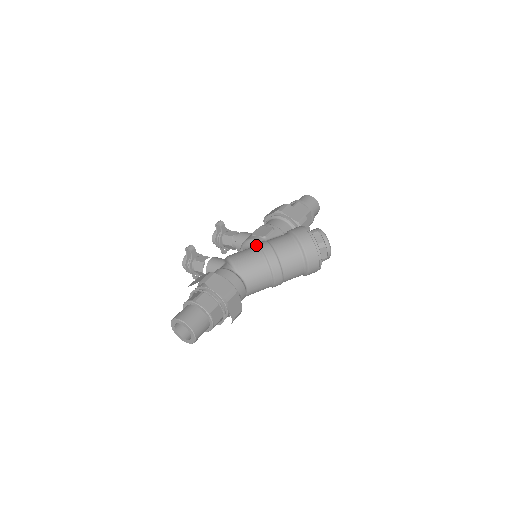
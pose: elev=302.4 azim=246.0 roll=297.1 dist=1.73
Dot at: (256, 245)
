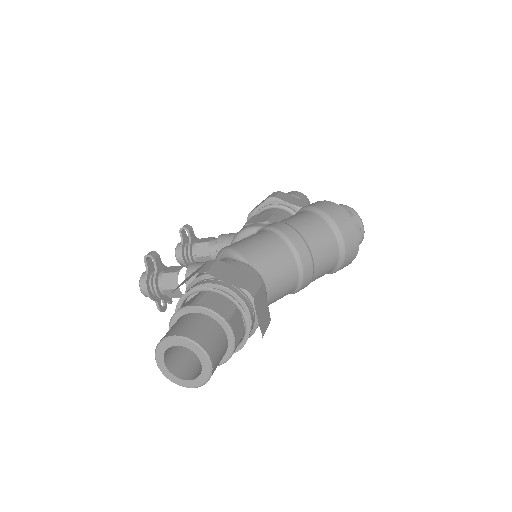
Dot at: (261, 230)
